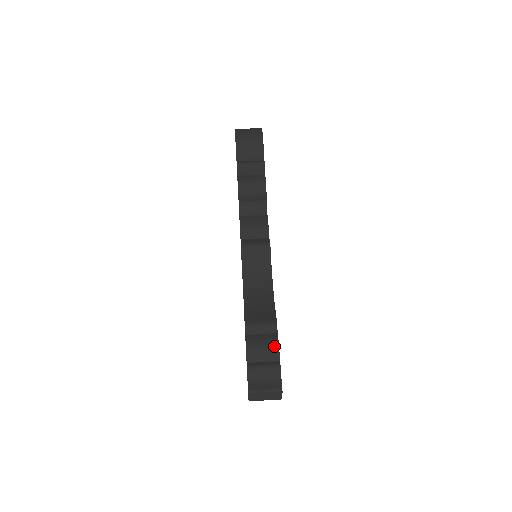
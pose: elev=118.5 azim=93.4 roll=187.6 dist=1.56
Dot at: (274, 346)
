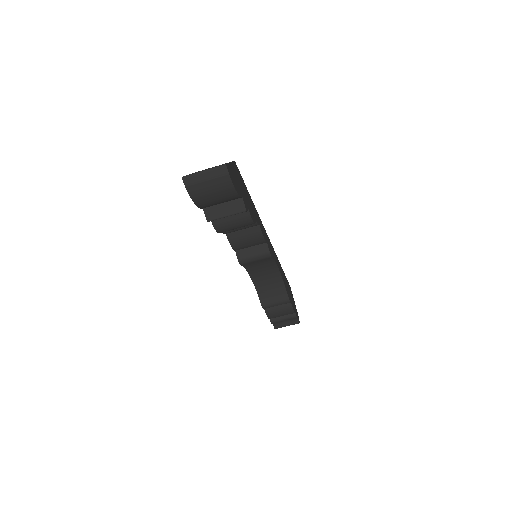
Dot at: (290, 312)
